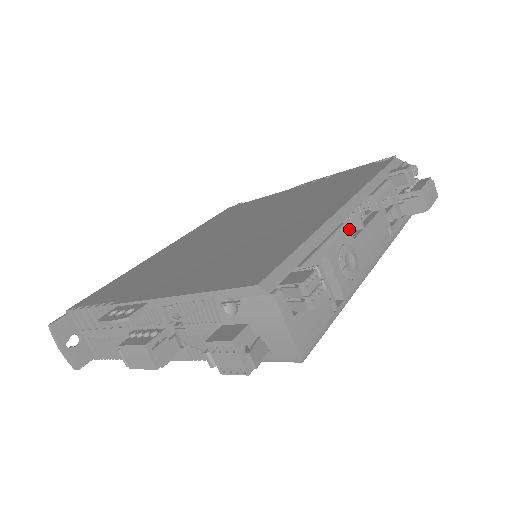
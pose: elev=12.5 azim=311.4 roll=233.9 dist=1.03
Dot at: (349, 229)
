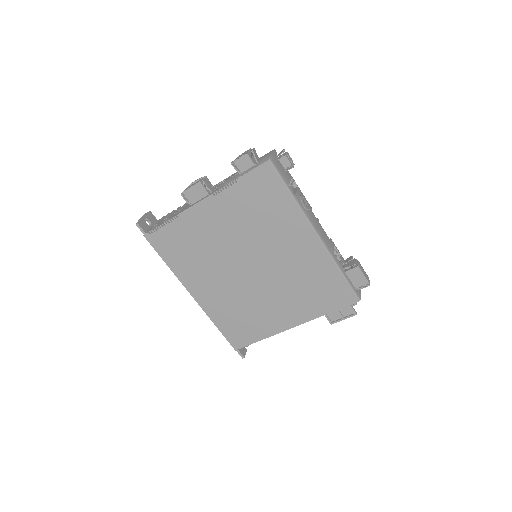
Dot at: occluded
